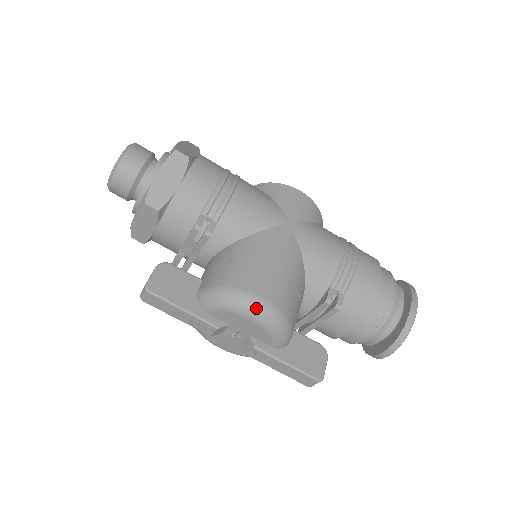
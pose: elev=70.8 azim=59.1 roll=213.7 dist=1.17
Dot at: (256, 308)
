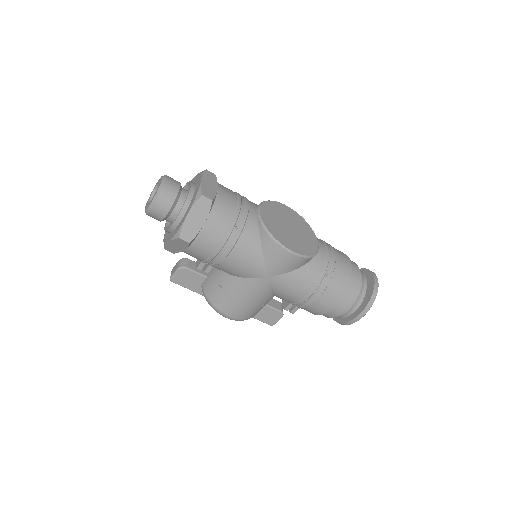
Dot at: (225, 317)
